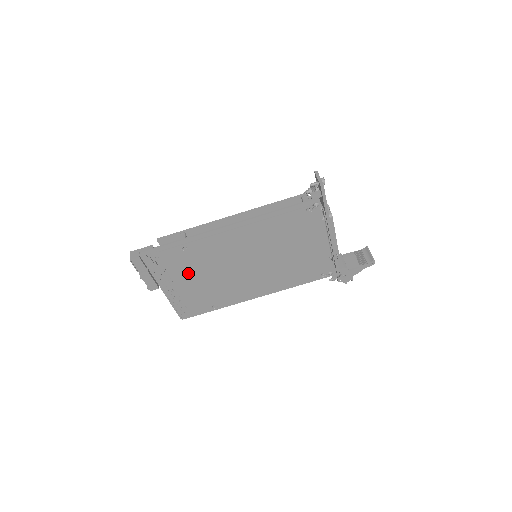
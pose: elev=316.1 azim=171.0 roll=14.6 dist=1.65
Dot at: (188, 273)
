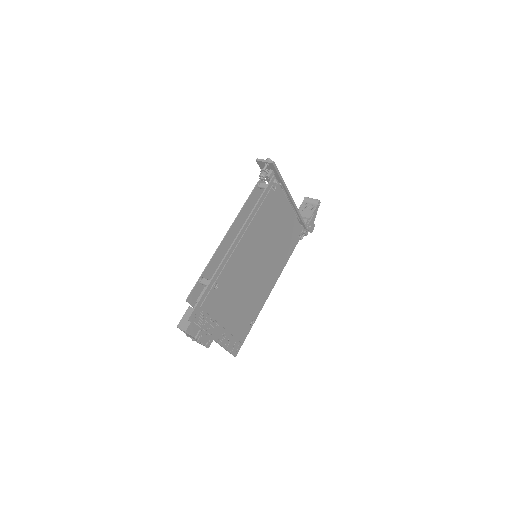
Dot at: (226, 307)
